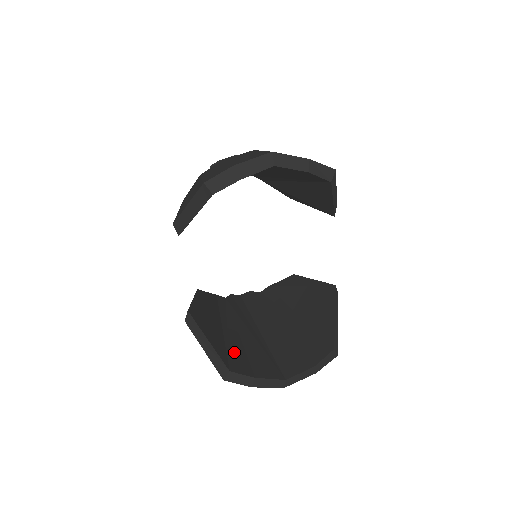
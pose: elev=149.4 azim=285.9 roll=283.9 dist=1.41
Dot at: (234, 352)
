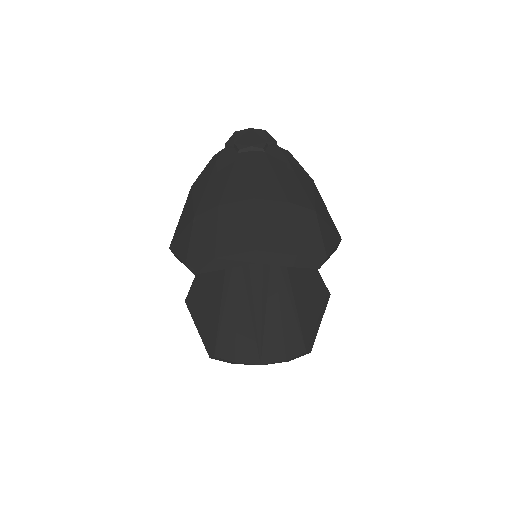
Dot at: (225, 330)
